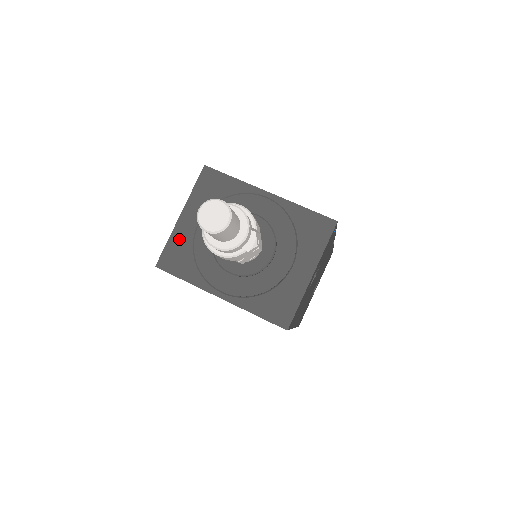
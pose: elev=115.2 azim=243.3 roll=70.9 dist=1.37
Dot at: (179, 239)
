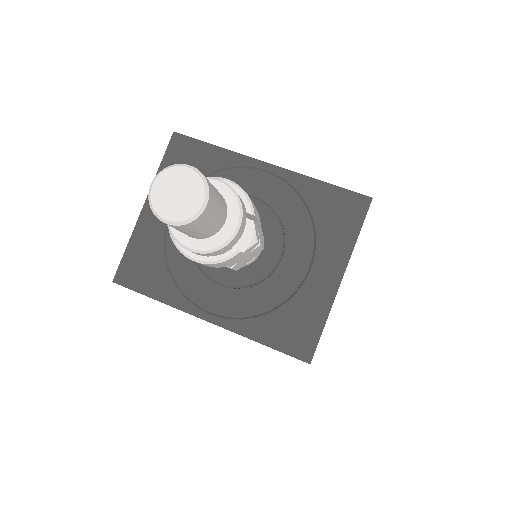
Dot at: (144, 240)
